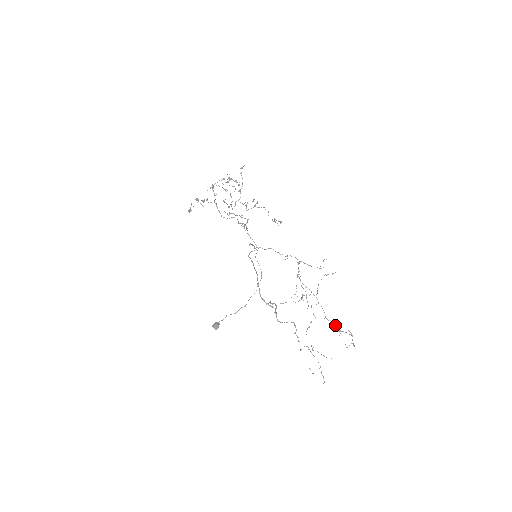
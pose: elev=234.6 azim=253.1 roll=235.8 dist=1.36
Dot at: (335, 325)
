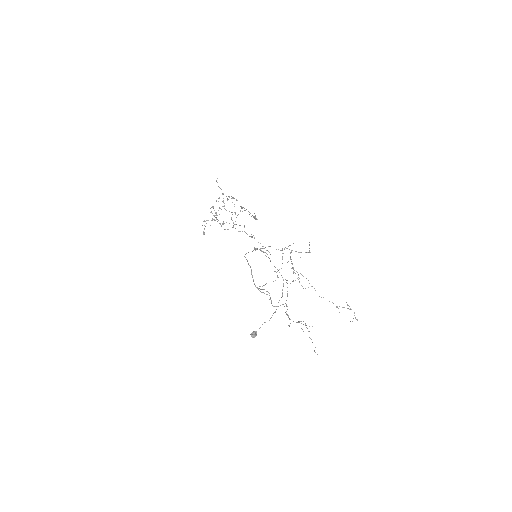
Dot at: occluded
